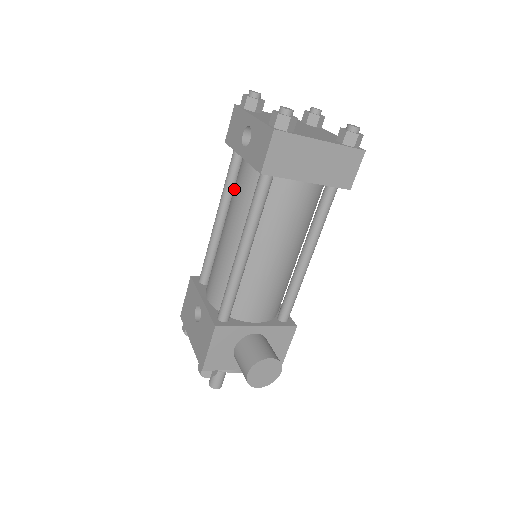
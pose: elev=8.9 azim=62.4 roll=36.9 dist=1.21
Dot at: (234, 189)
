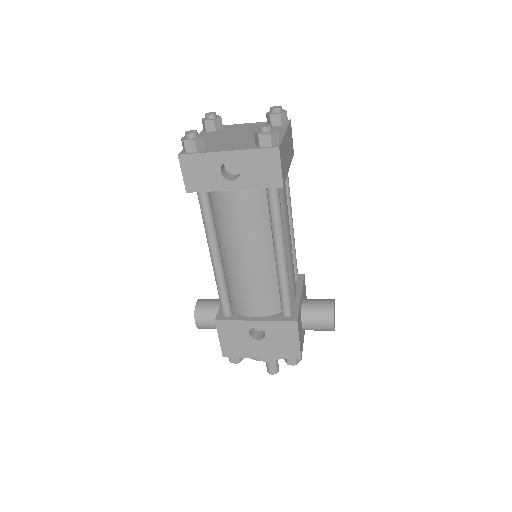
Dot at: (230, 221)
